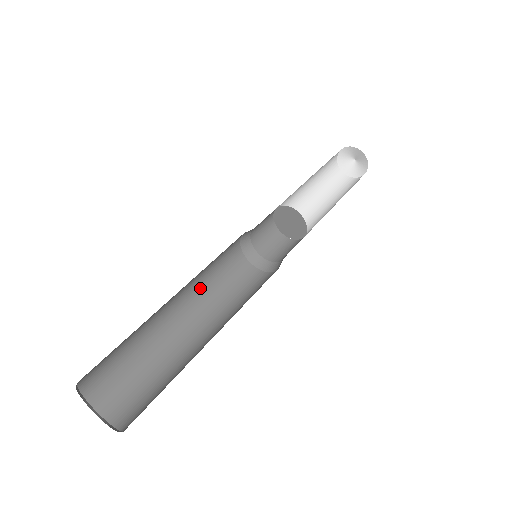
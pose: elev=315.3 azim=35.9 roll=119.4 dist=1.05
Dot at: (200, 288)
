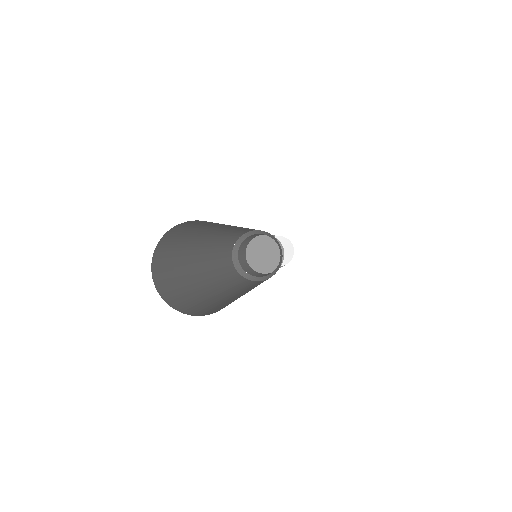
Dot at: (230, 285)
